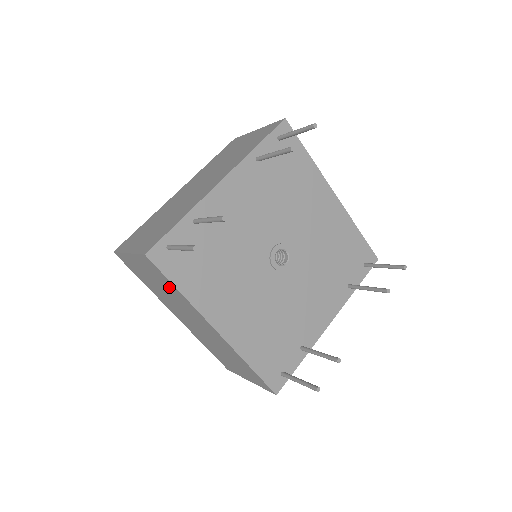
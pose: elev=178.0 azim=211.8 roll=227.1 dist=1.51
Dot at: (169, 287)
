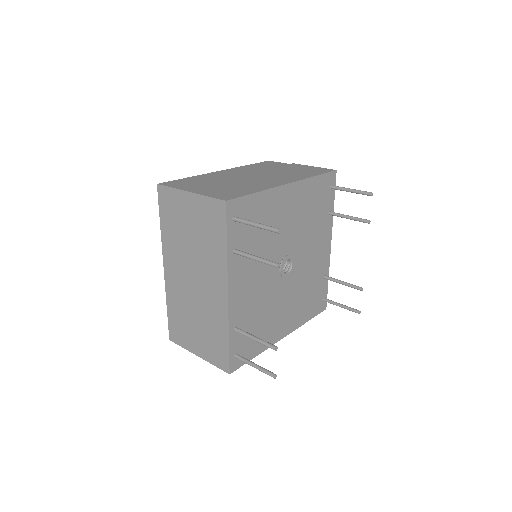
Dot at: occluded
